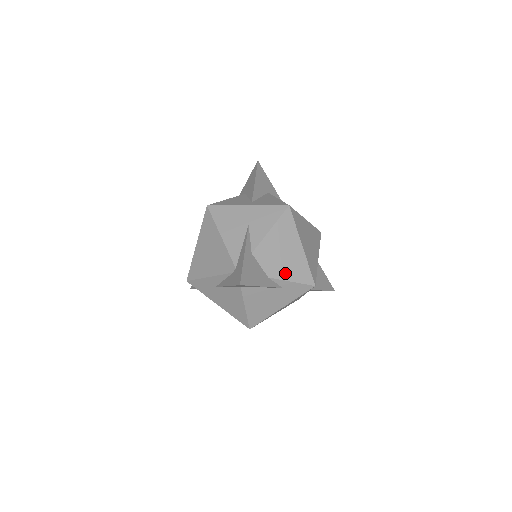
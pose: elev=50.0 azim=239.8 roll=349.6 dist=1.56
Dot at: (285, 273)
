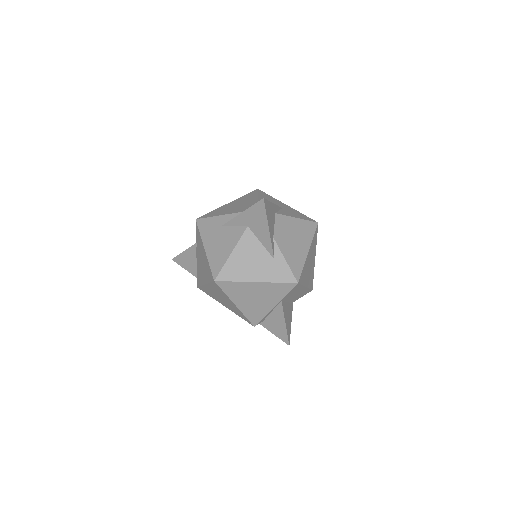
Dot at: (285, 250)
